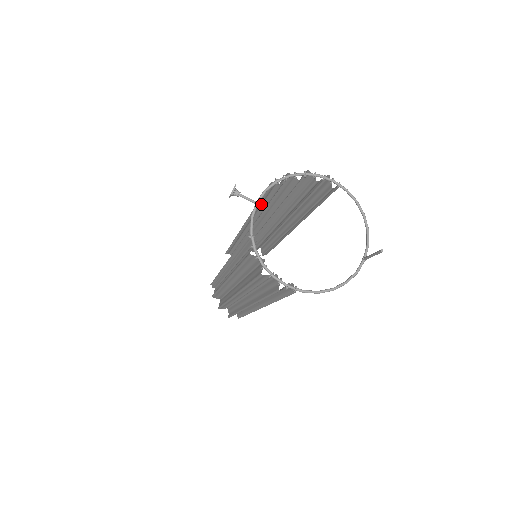
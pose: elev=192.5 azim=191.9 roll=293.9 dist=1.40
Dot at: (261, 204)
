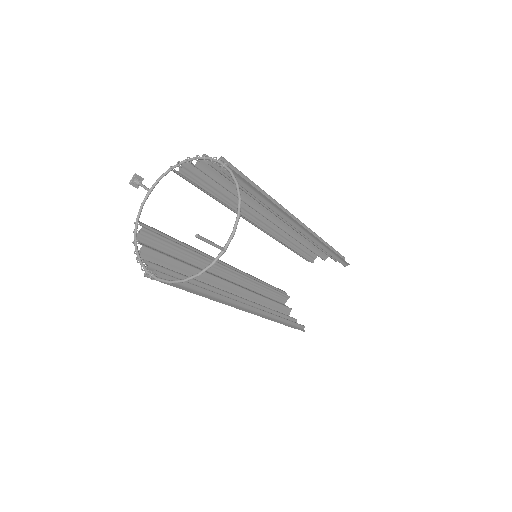
Dot at: (214, 197)
